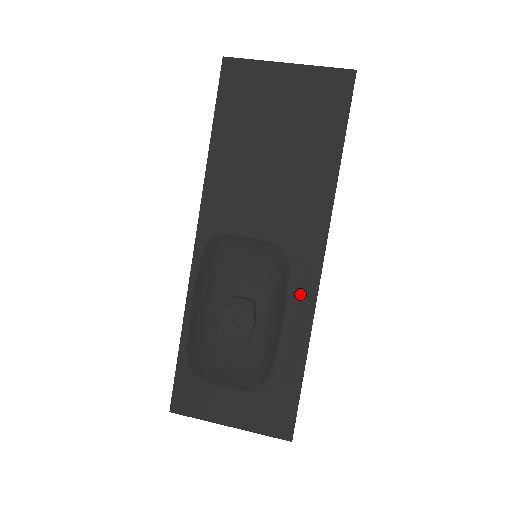
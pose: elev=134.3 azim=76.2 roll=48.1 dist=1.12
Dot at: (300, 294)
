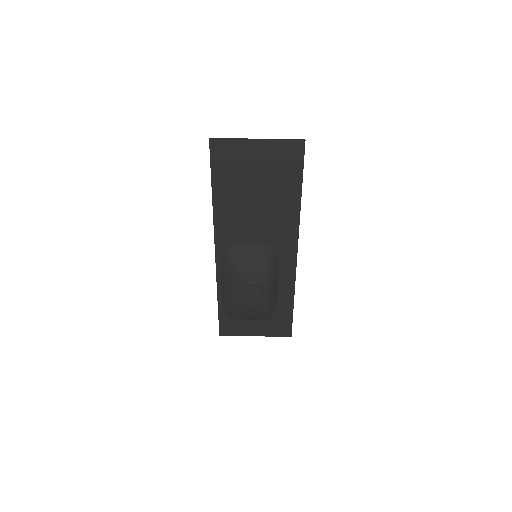
Dot at: (286, 270)
